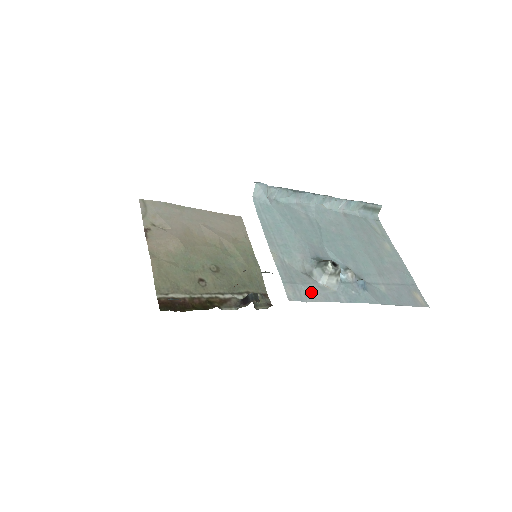
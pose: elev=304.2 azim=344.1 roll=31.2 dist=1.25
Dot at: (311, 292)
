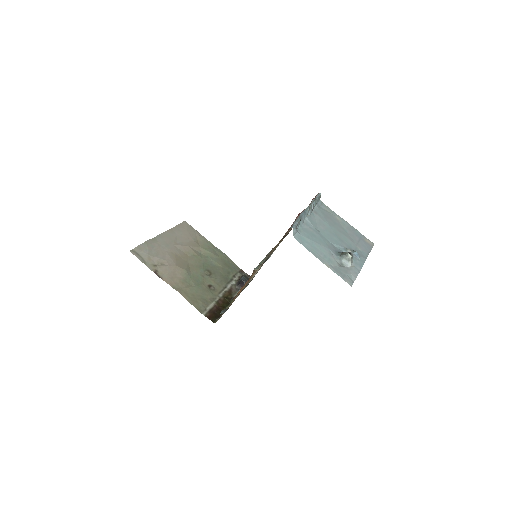
Dot at: (351, 275)
